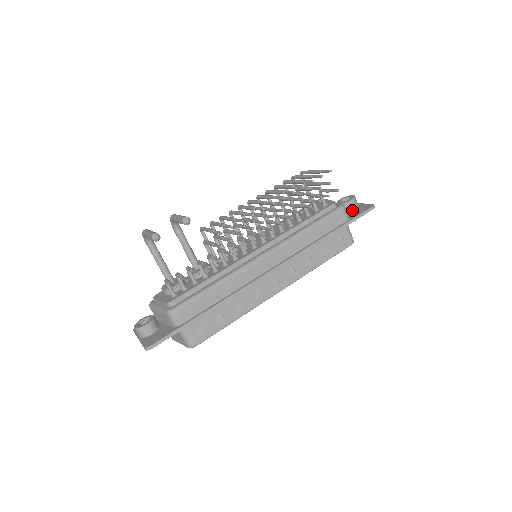
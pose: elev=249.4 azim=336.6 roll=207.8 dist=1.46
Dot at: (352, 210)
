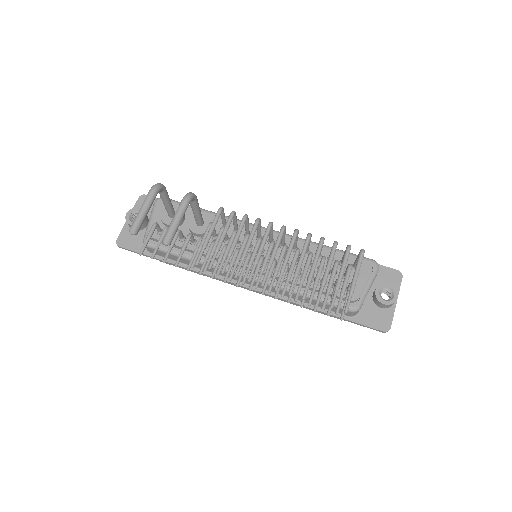
Dot at: (376, 307)
